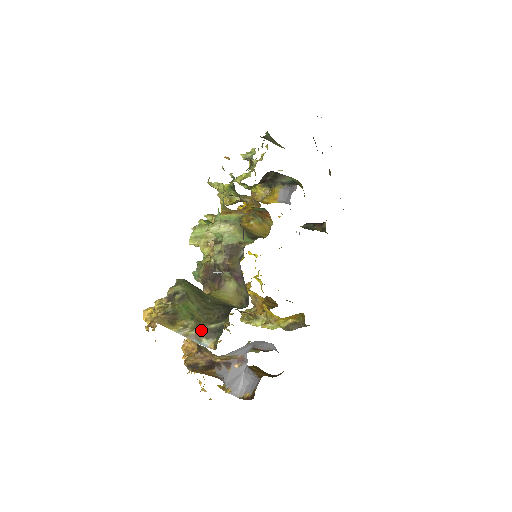
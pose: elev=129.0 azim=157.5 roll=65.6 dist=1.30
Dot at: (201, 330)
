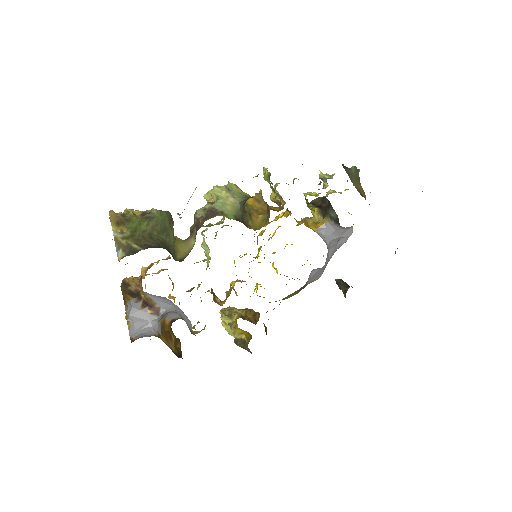
Dot at: (126, 242)
